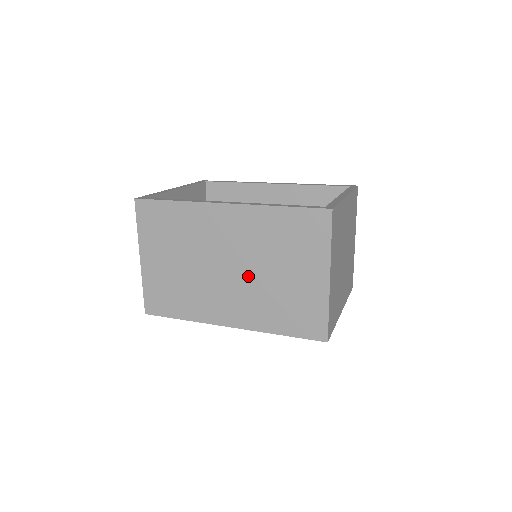
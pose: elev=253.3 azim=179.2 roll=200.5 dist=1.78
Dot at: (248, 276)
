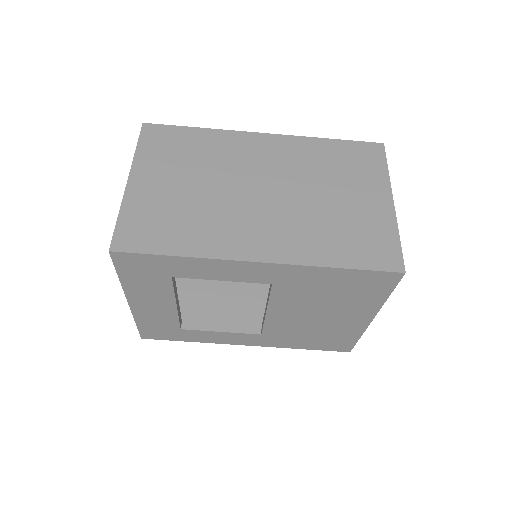
Dot at: (290, 199)
